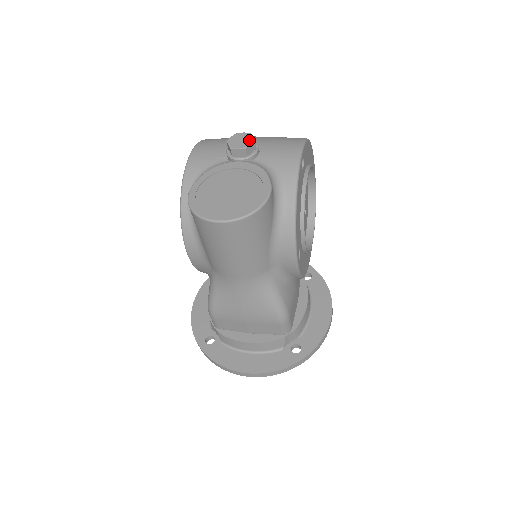
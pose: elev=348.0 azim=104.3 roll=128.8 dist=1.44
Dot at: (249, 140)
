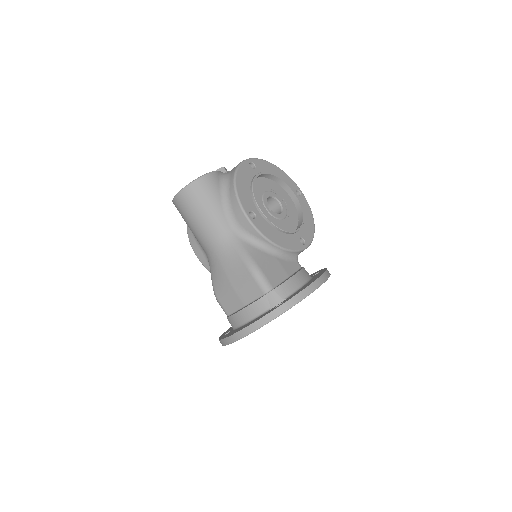
Dot at: (220, 168)
